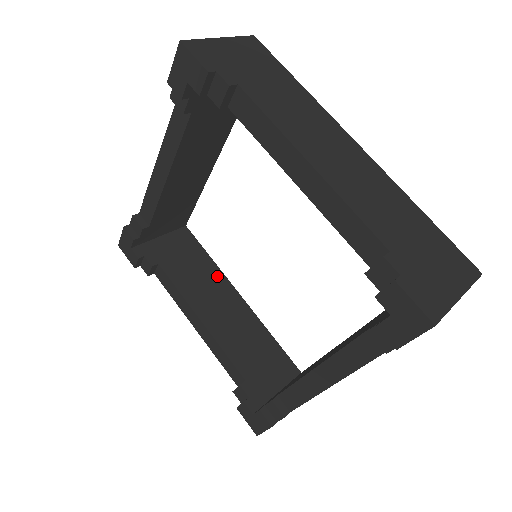
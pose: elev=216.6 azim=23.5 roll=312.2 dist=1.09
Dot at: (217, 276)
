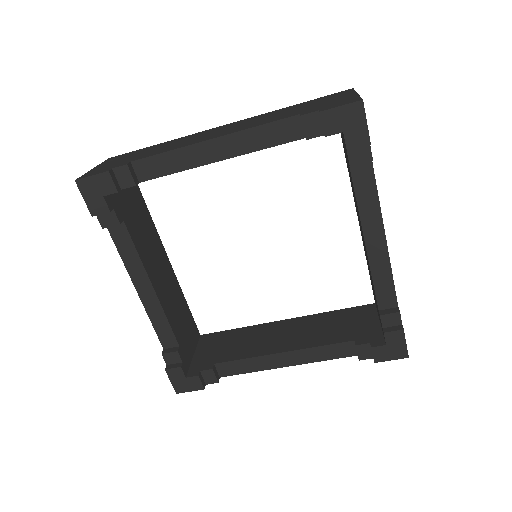
Dot at: (256, 329)
